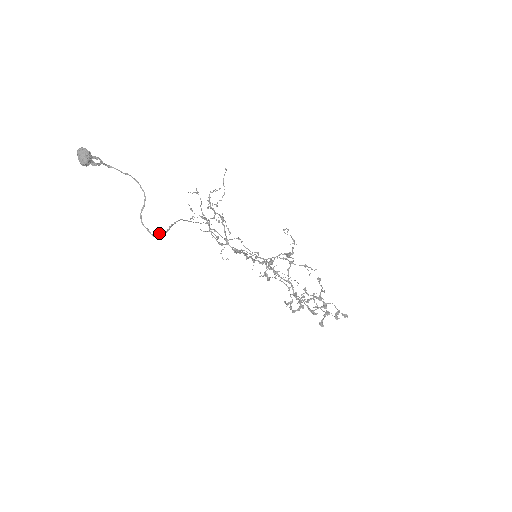
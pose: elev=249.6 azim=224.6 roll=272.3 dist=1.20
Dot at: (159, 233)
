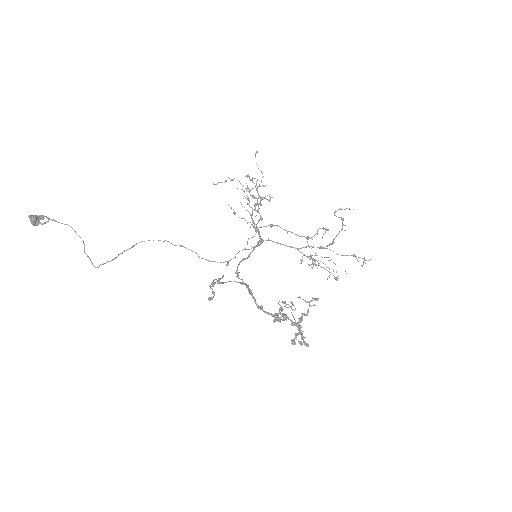
Dot at: (100, 264)
